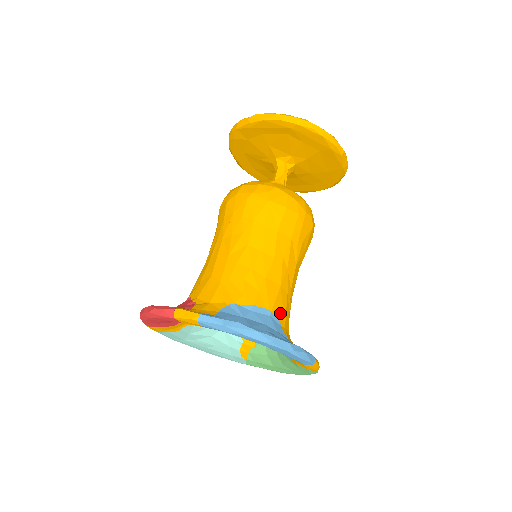
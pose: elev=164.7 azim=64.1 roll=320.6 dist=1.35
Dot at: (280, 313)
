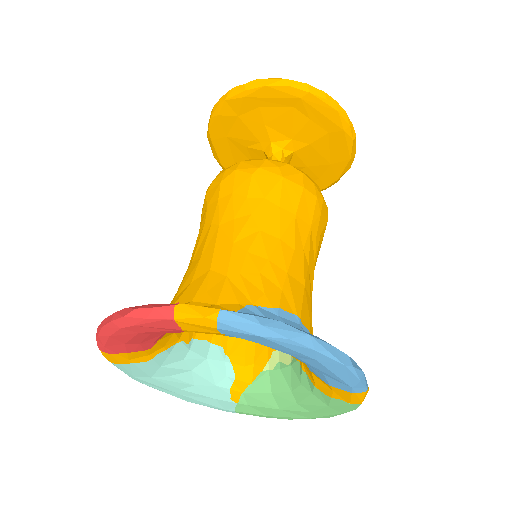
Dot at: (308, 323)
